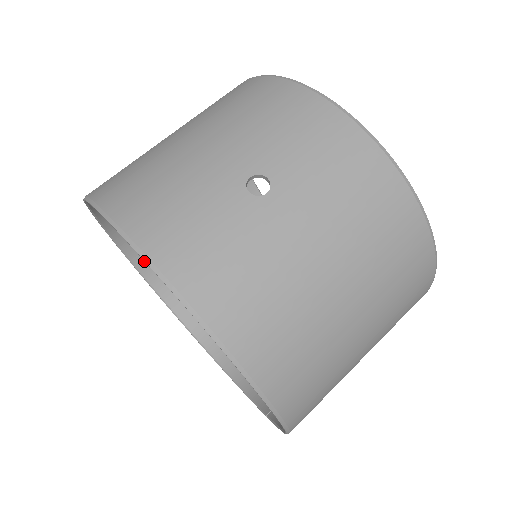
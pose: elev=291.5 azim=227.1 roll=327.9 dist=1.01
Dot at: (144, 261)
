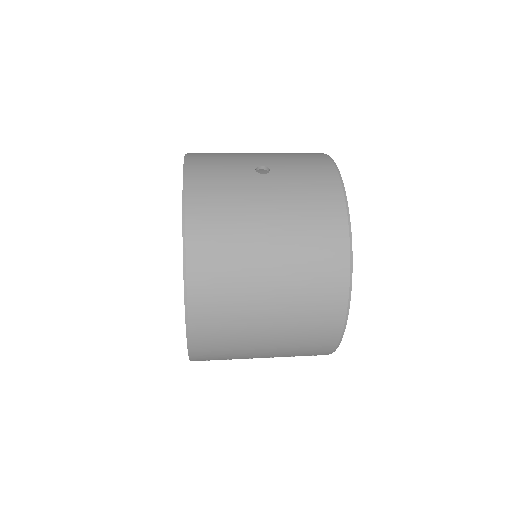
Dot at: occluded
